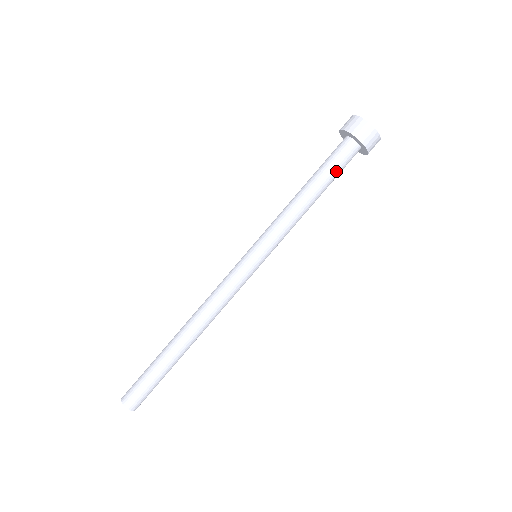
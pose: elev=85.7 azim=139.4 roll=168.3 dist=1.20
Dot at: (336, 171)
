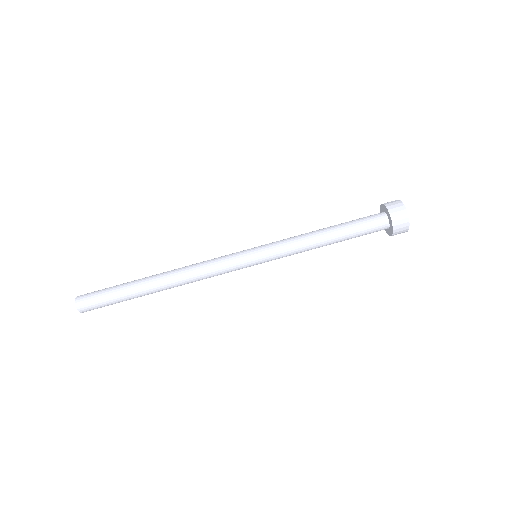
Dot at: (358, 227)
